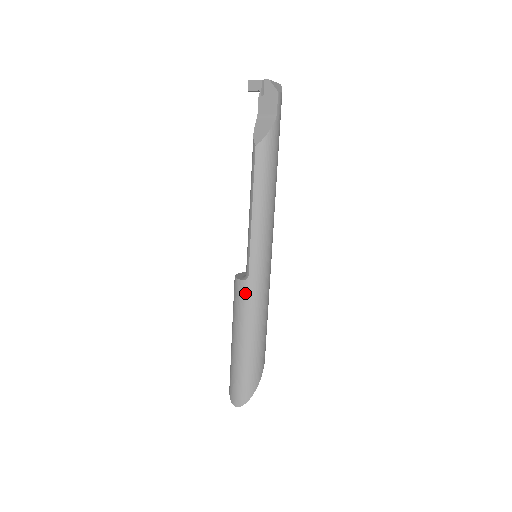
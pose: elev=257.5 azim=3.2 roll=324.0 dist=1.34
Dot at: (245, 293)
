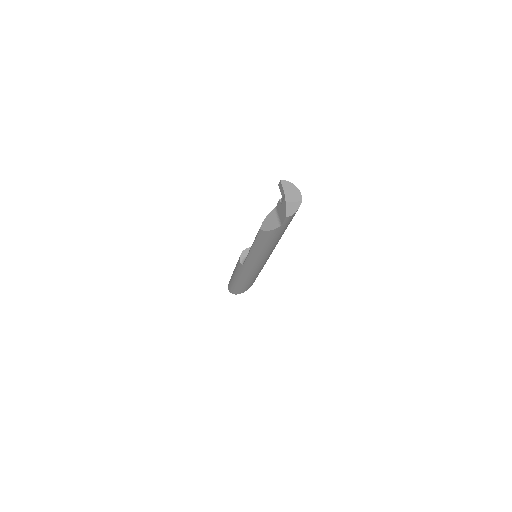
Dot at: (240, 268)
